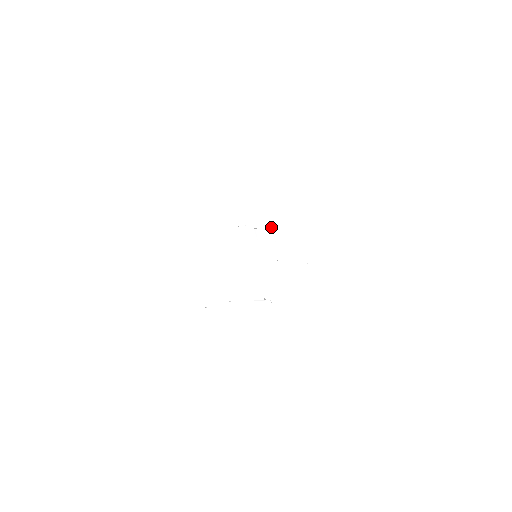
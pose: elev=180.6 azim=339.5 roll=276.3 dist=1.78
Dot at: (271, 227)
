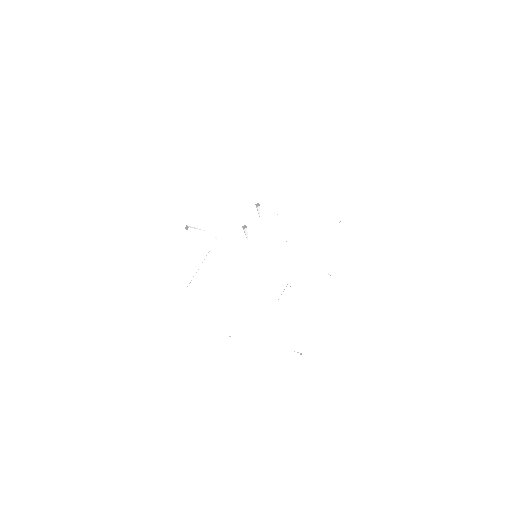
Dot at: (257, 208)
